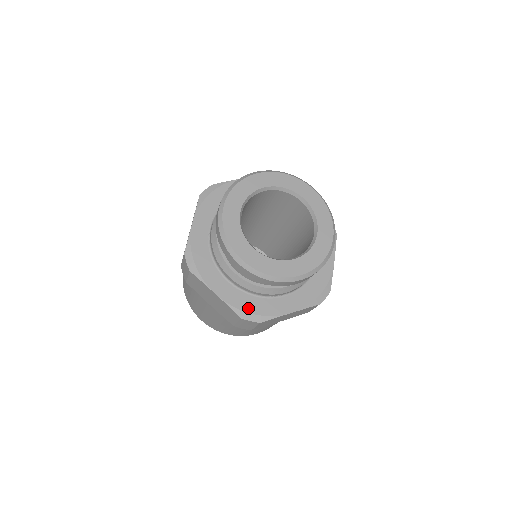
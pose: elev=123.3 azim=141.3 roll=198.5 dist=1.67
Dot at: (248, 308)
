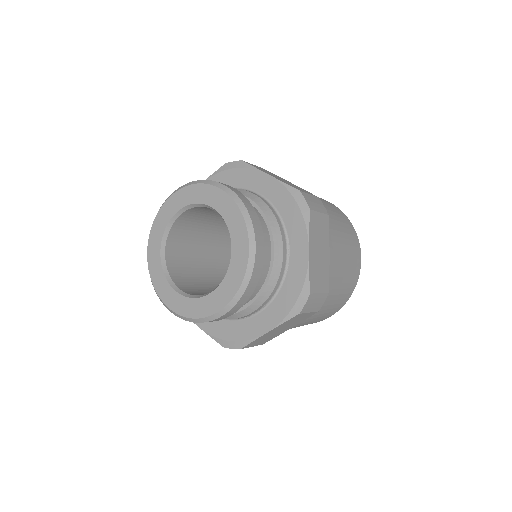
Dot at: (226, 335)
